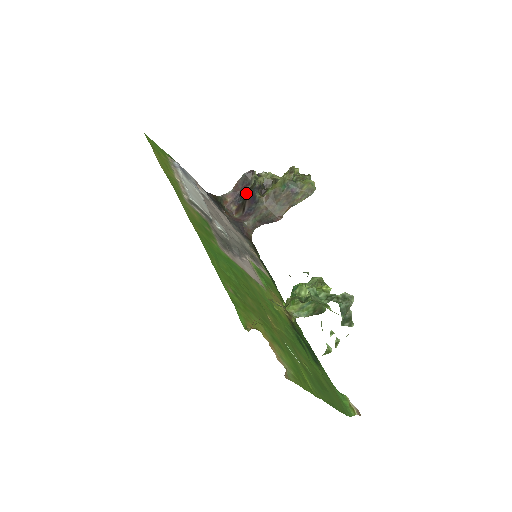
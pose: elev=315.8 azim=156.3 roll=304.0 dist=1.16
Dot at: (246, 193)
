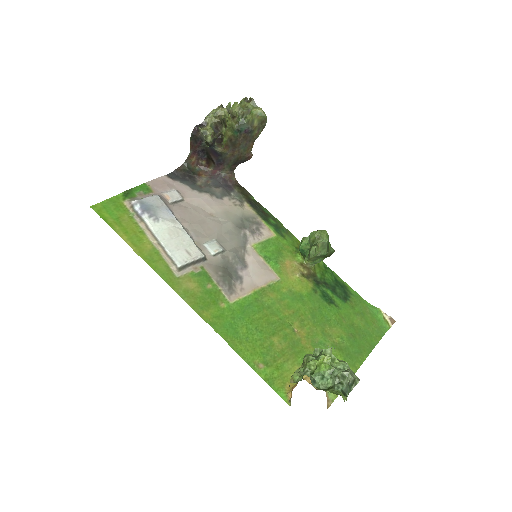
Dot at: (205, 149)
